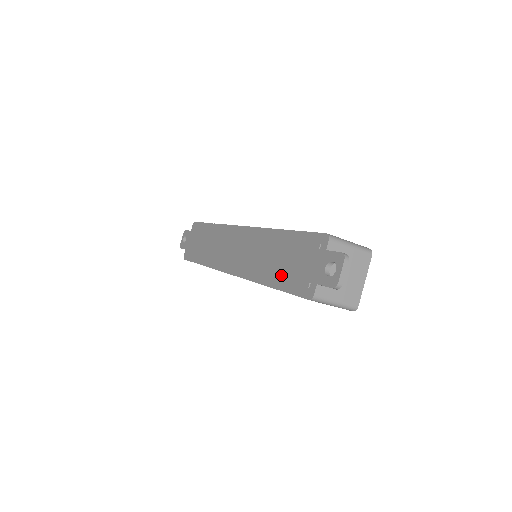
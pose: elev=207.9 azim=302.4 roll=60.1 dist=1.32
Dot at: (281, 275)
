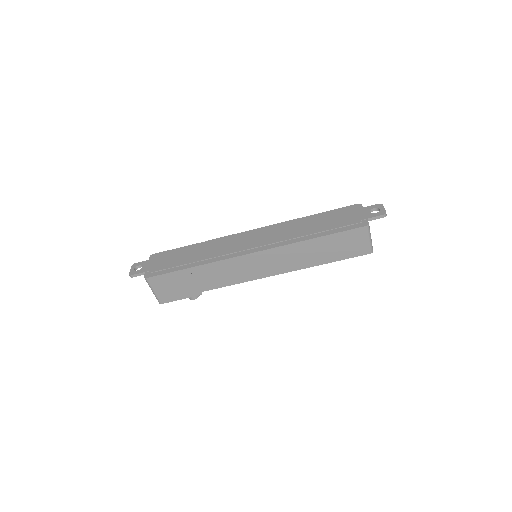
Dot at: (328, 228)
